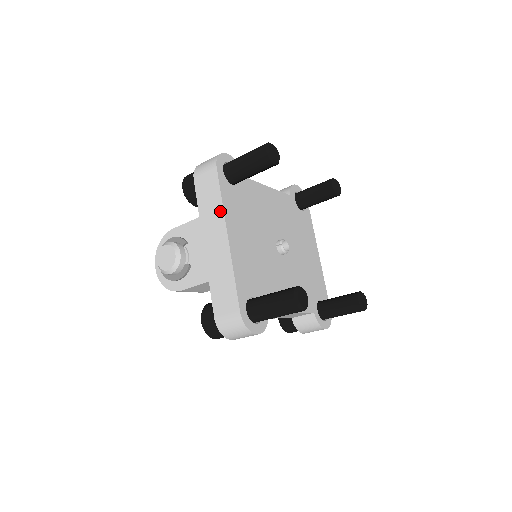
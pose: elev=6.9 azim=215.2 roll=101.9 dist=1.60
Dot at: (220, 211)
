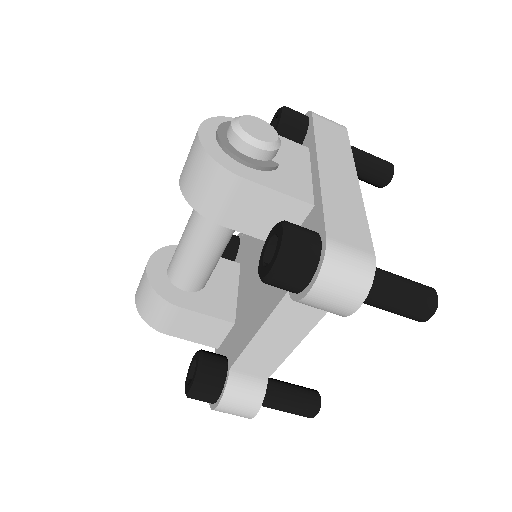
Dot at: (349, 157)
